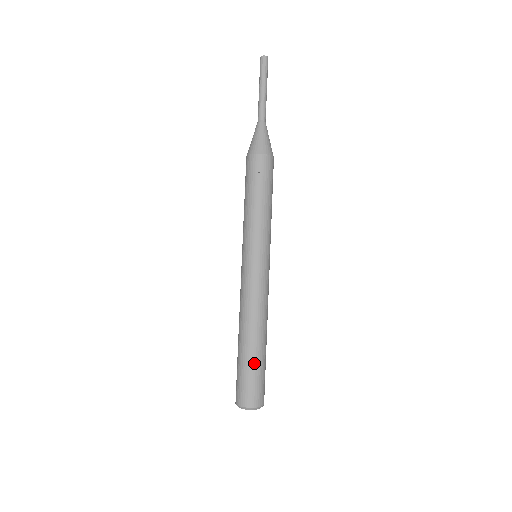
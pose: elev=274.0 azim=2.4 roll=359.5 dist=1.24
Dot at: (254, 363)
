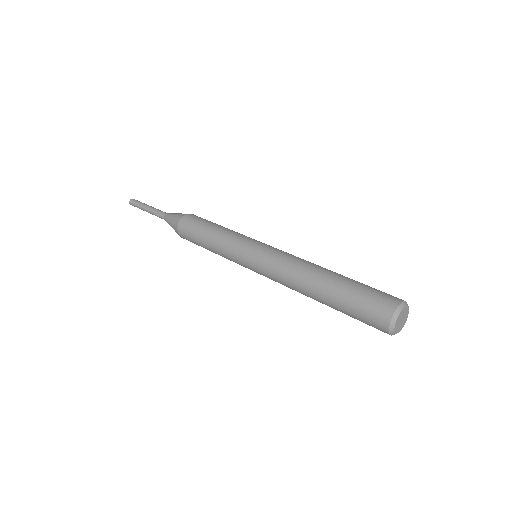
Dot at: occluded
